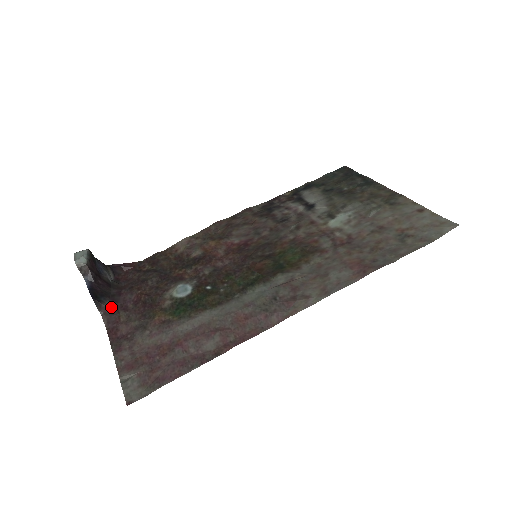
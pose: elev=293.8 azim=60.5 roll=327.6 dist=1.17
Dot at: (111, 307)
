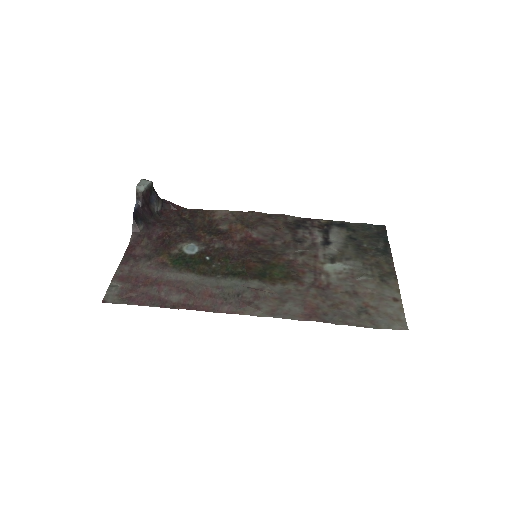
Dot at: (142, 231)
